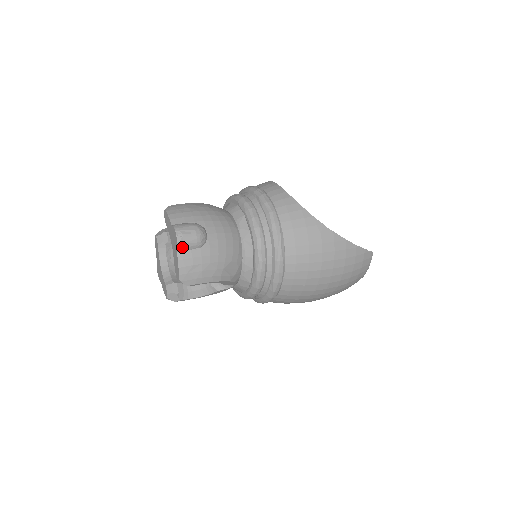
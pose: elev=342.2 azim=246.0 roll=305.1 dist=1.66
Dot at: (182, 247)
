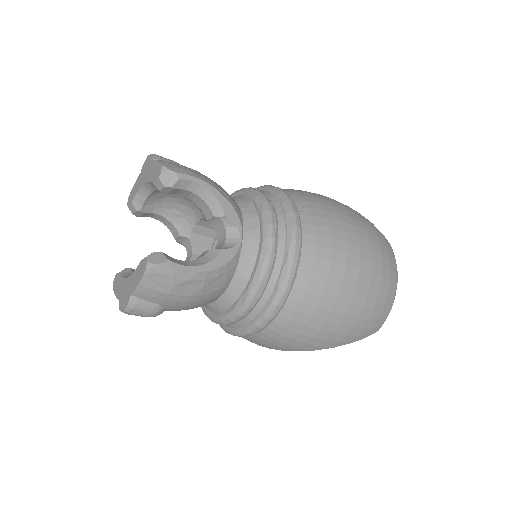
Dot at: (158, 157)
